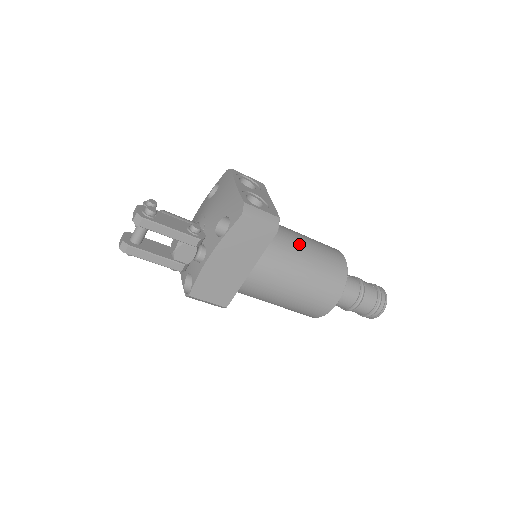
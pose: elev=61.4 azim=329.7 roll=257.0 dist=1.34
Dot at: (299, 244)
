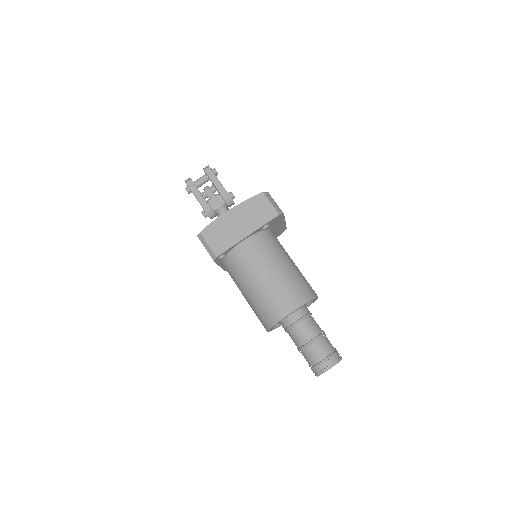
Dot at: (289, 257)
